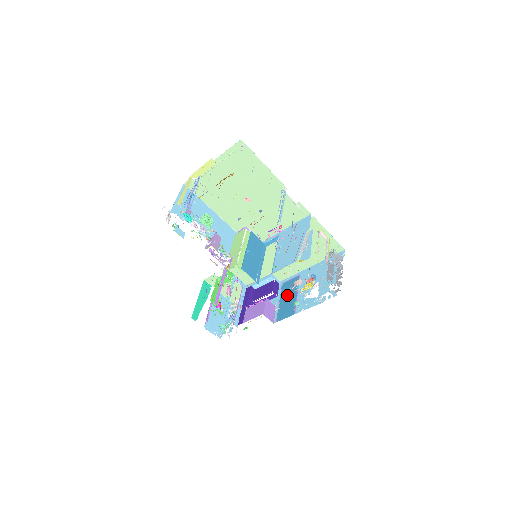
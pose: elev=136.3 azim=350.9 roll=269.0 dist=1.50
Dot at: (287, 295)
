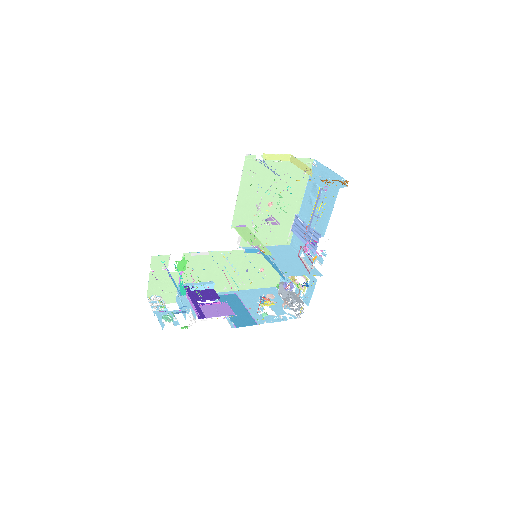
Dot at: (233, 307)
